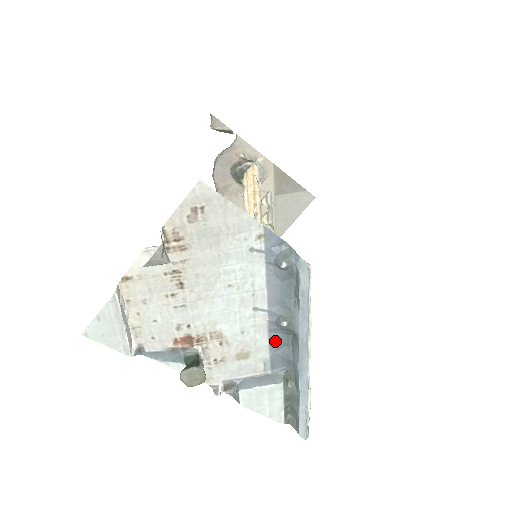
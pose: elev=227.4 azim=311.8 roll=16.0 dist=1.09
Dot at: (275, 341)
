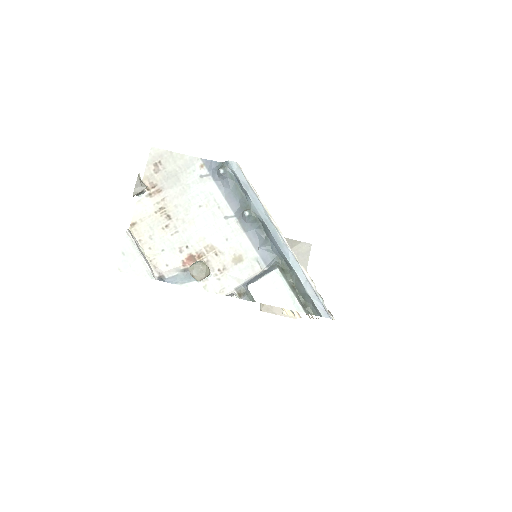
Dot at: (254, 238)
